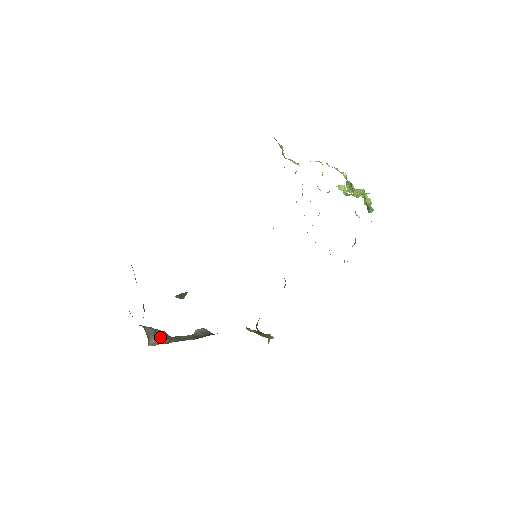
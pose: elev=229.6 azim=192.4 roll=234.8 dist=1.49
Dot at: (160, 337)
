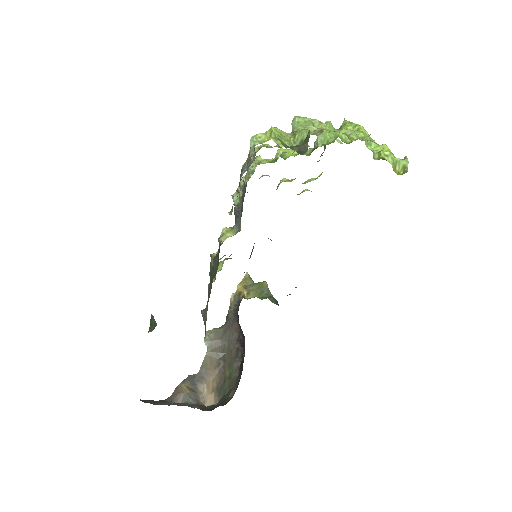
Dot at: (196, 387)
